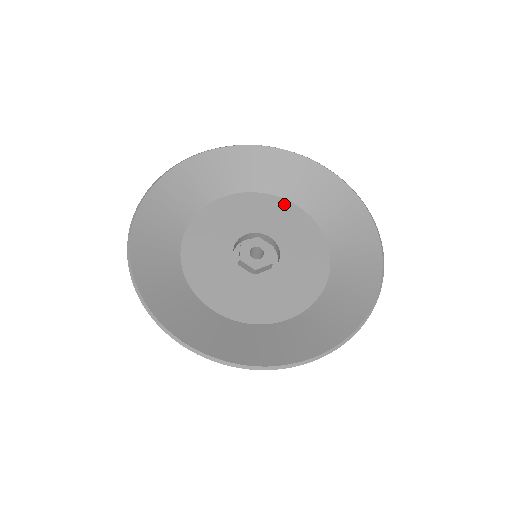
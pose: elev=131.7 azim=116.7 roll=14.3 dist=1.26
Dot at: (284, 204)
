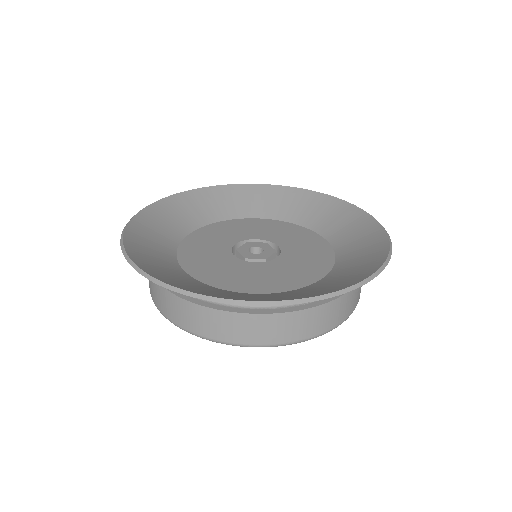
Dot at: (309, 233)
